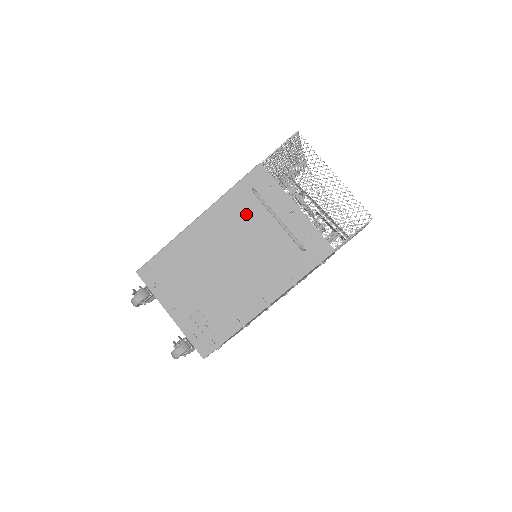
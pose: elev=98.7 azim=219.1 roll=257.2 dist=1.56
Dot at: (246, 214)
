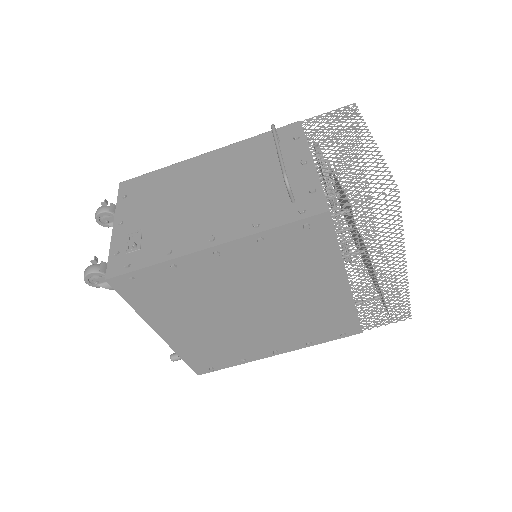
Dot at: (255, 157)
